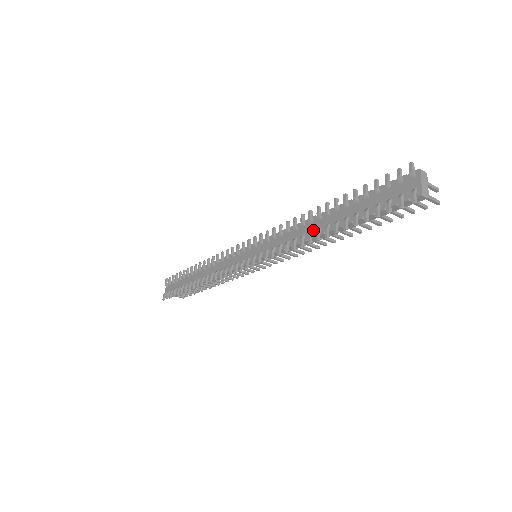
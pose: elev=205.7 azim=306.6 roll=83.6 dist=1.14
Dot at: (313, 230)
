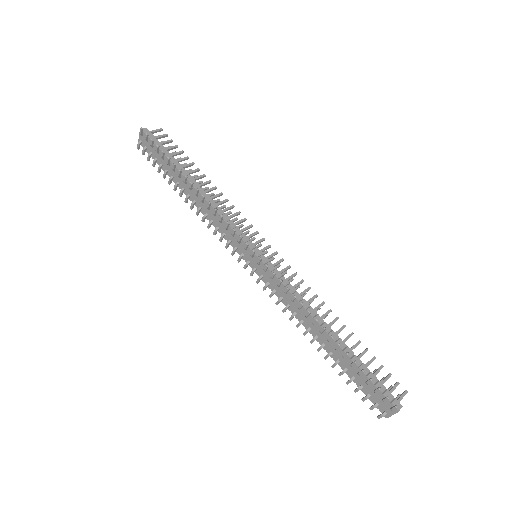
Dot at: (312, 329)
